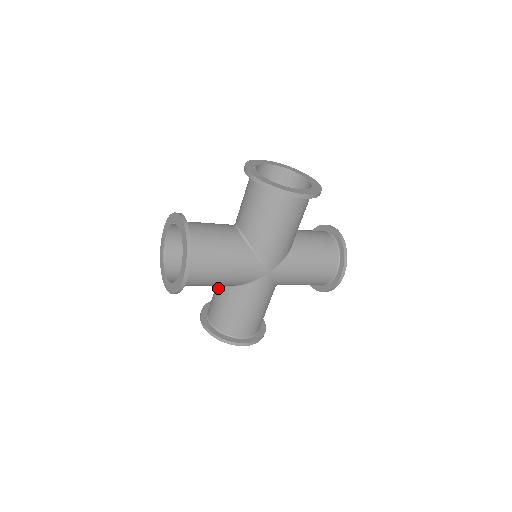
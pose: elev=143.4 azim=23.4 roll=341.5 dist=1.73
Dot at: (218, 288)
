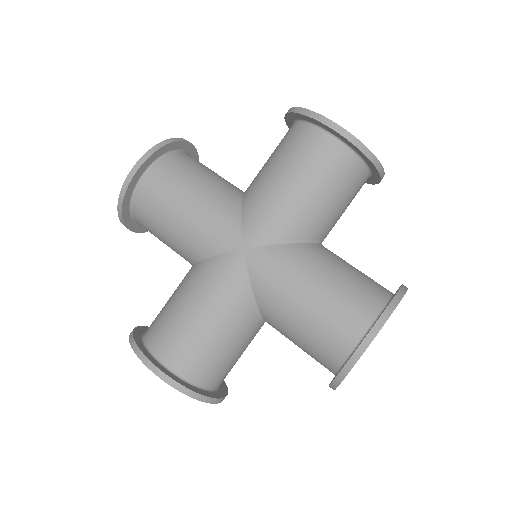
Dot at: occluded
